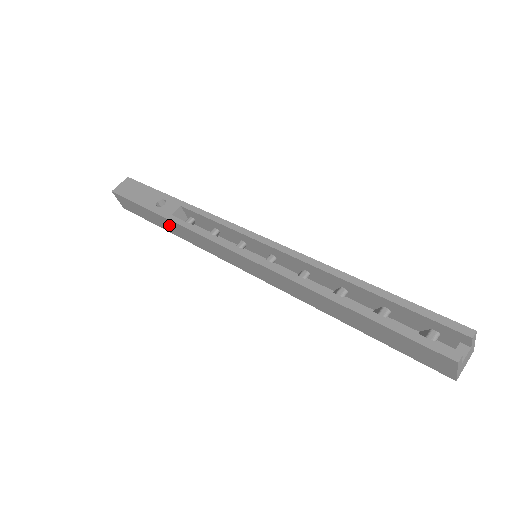
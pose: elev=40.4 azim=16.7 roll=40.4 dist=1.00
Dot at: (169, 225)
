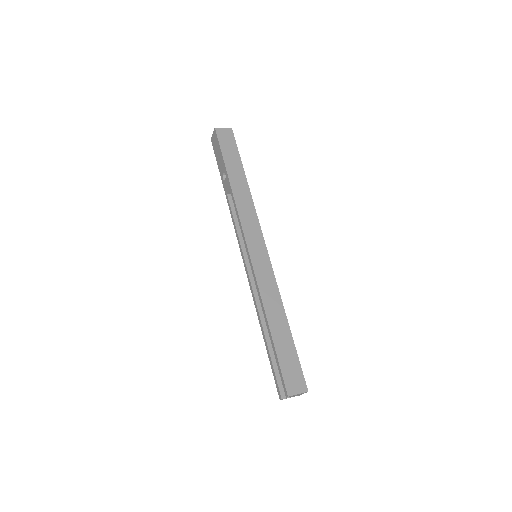
Dot at: occluded
